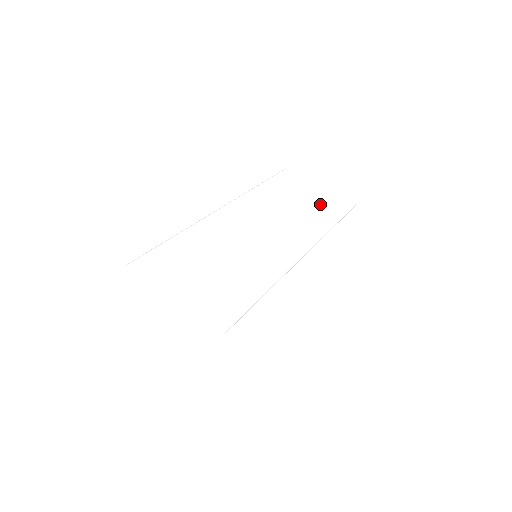
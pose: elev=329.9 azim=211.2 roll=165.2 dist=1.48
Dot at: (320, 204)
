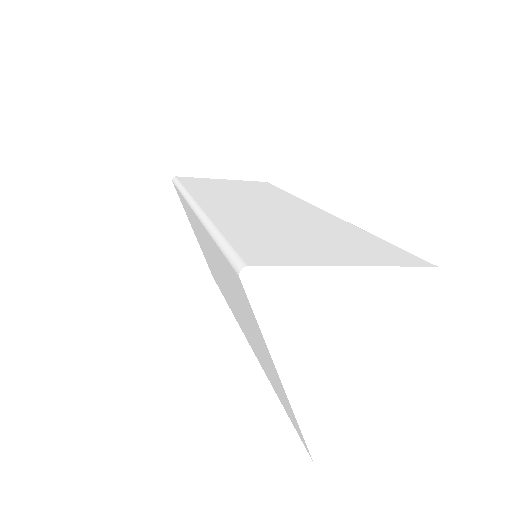
Dot at: (255, 188)
